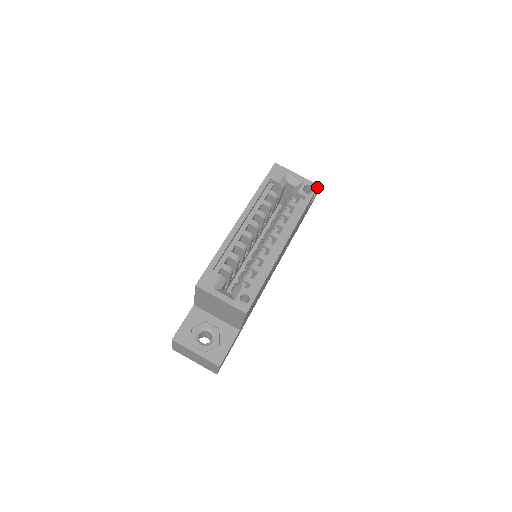
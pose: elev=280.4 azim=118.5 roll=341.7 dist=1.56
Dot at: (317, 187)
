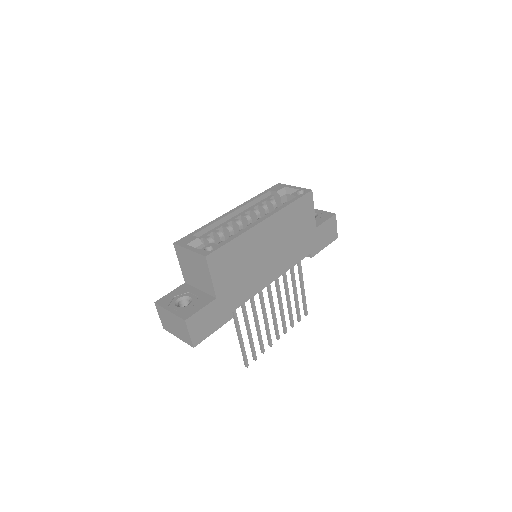
Dot at: (310, 191)
